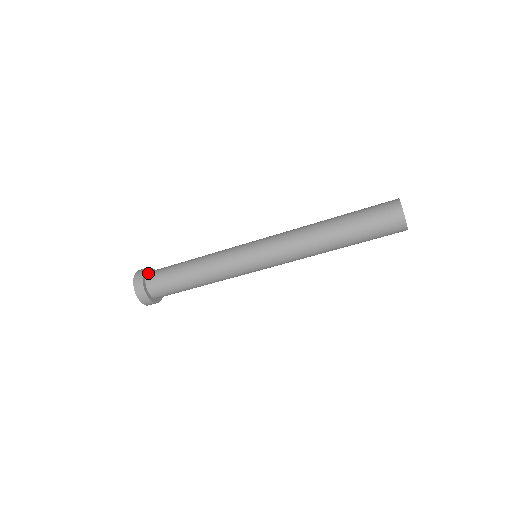
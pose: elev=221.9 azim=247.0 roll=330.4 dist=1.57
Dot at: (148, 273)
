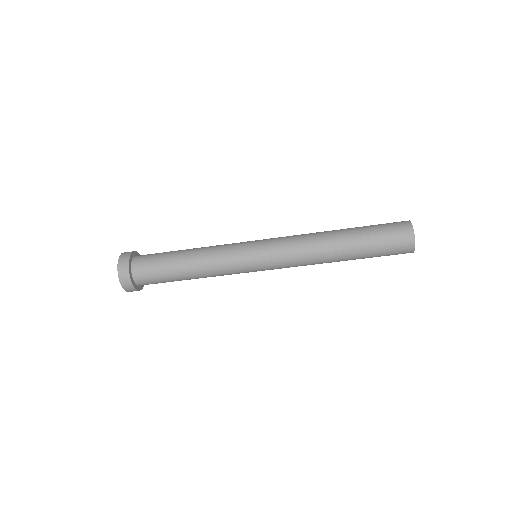
Dot at: (134, 258)
